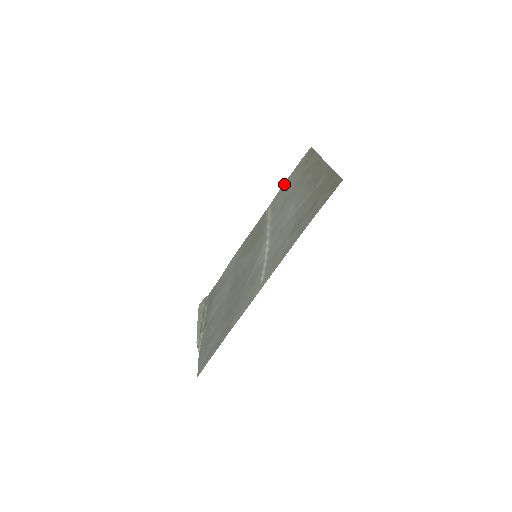
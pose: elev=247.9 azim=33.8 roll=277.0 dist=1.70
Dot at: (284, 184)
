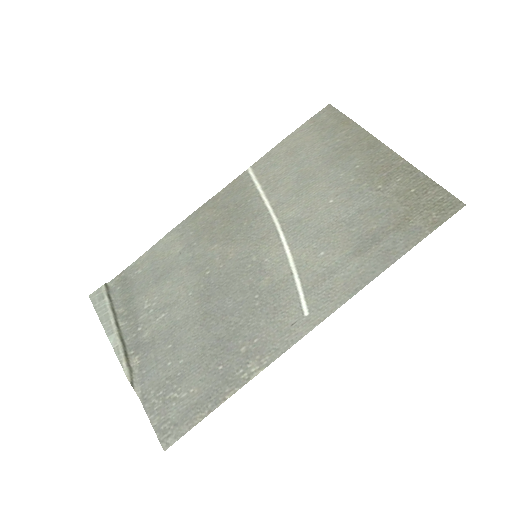
Dot at: (281, 145)
